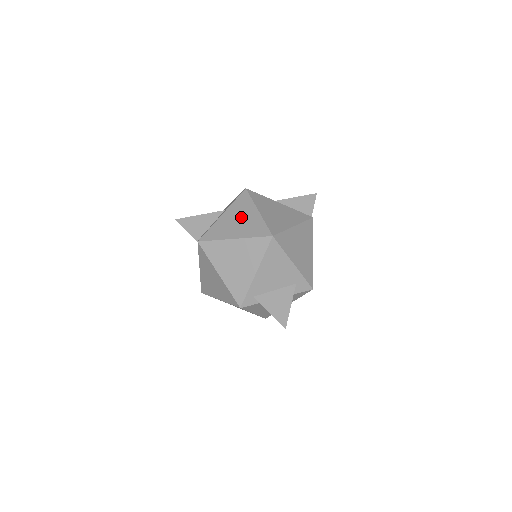
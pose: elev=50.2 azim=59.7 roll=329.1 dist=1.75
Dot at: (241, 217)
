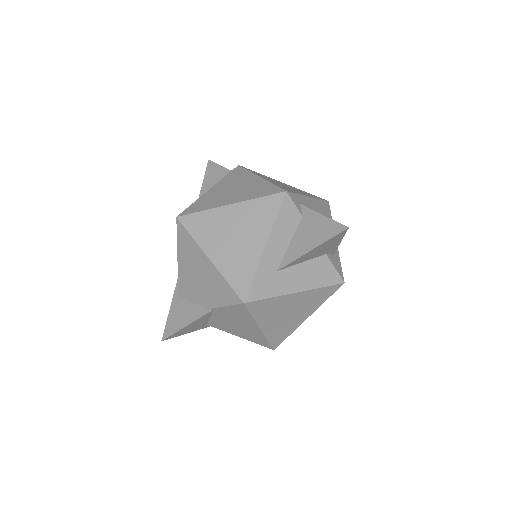
Dot at: occluded
